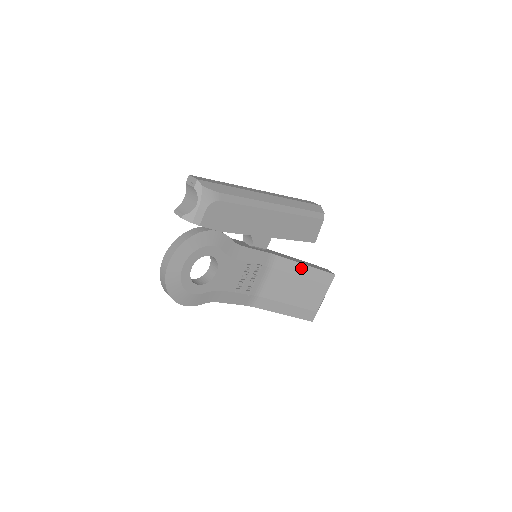
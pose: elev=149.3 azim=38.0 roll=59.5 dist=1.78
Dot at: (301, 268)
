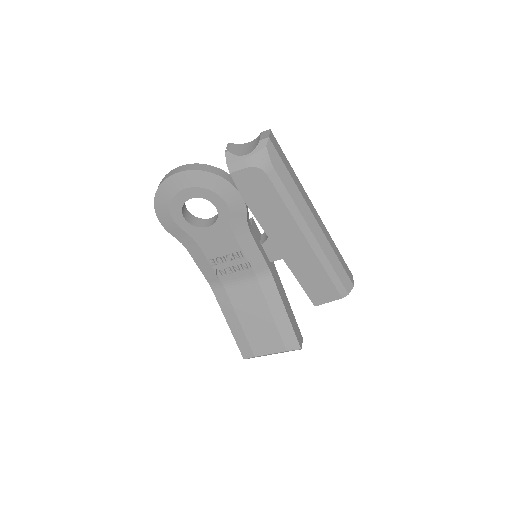
Dot at: (280, 309)
